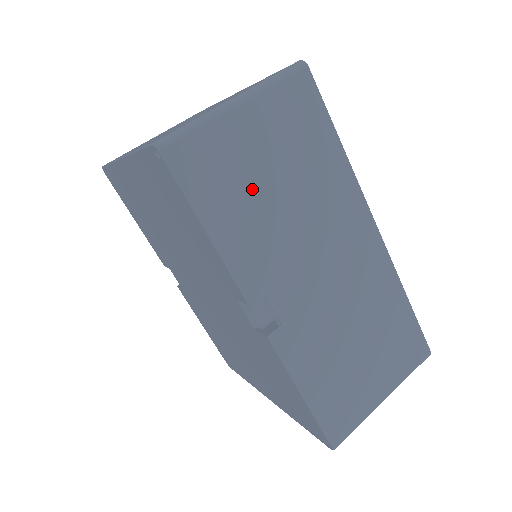
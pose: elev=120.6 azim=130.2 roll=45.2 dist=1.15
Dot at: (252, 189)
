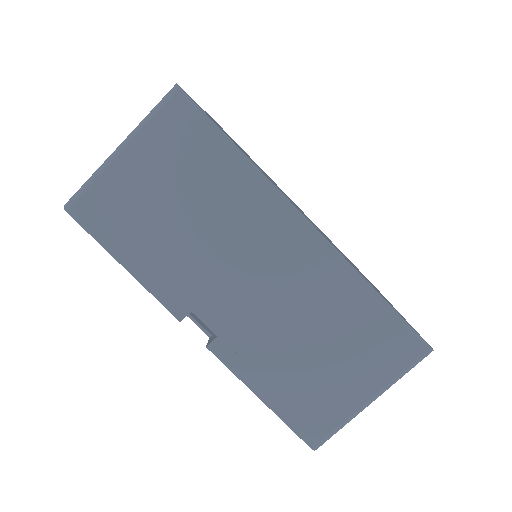
Dot at: (154, 220)
